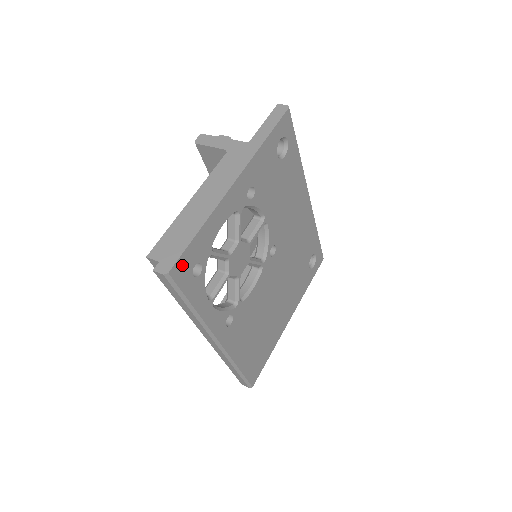
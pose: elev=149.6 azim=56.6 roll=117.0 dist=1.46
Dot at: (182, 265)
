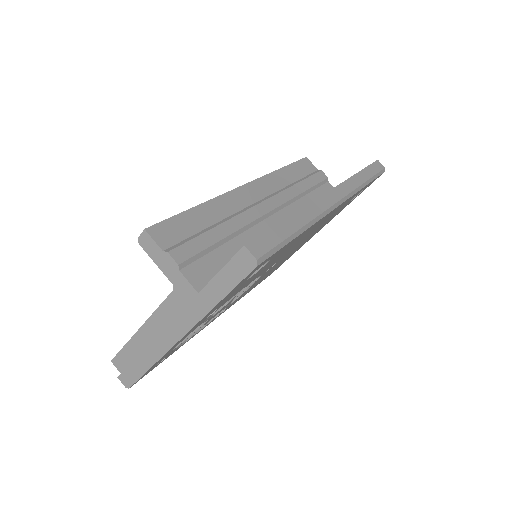
Dot at: occluded
